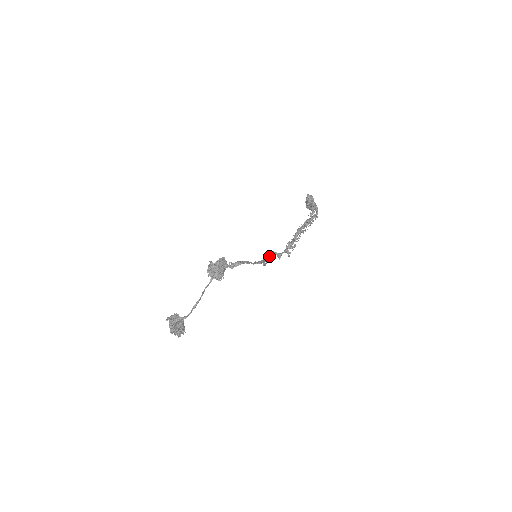
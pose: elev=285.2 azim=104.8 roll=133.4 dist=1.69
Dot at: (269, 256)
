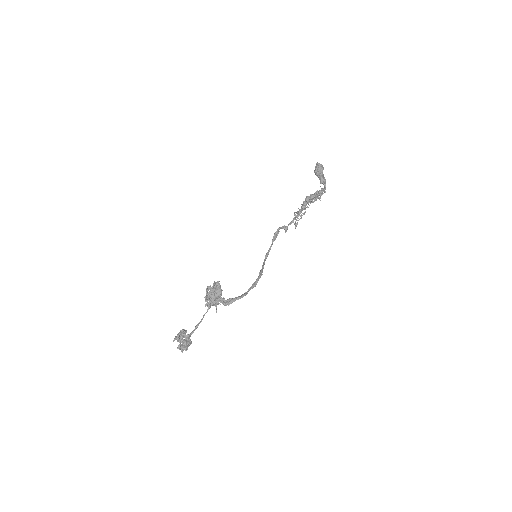
Dot at: (273, 238)
